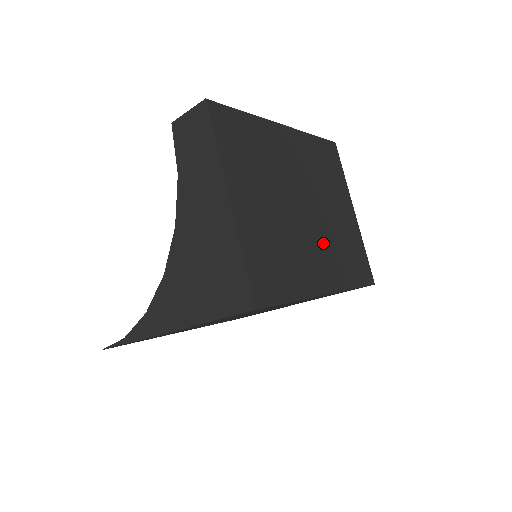
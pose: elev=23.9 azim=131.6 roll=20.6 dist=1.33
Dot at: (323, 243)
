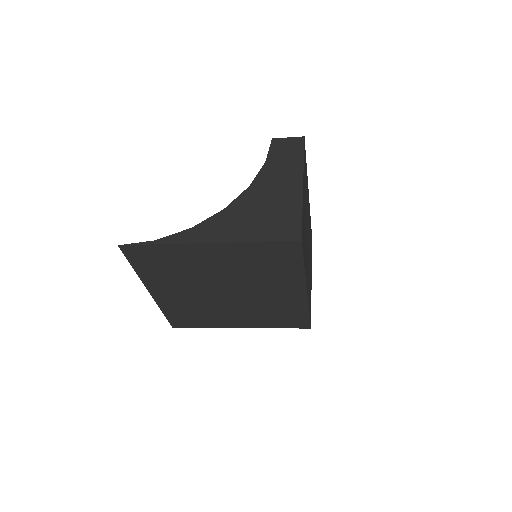
Dot at: (308, 267)
